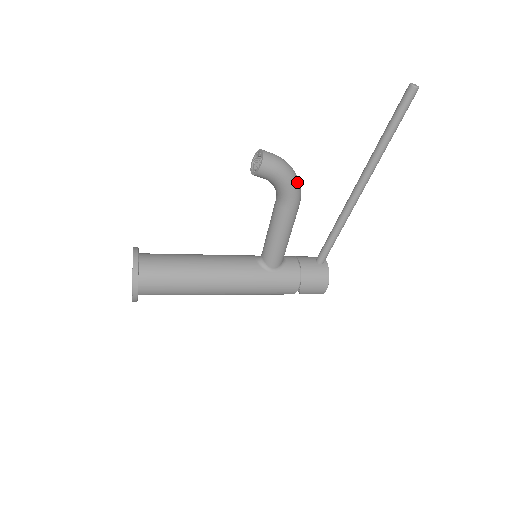
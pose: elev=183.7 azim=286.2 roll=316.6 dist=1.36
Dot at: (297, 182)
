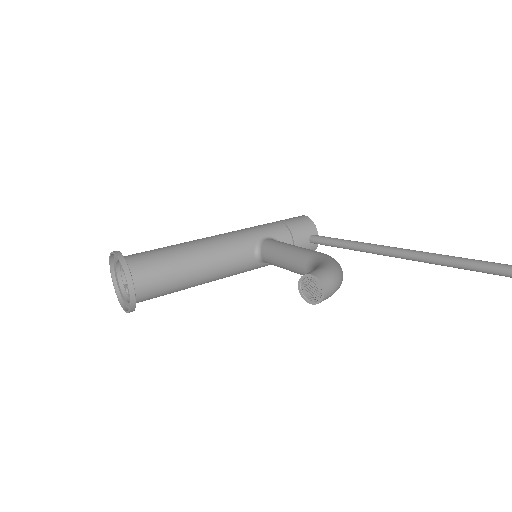
Dot at: occluded
